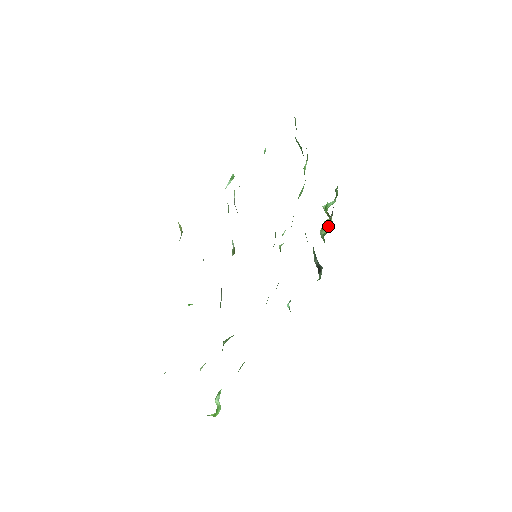
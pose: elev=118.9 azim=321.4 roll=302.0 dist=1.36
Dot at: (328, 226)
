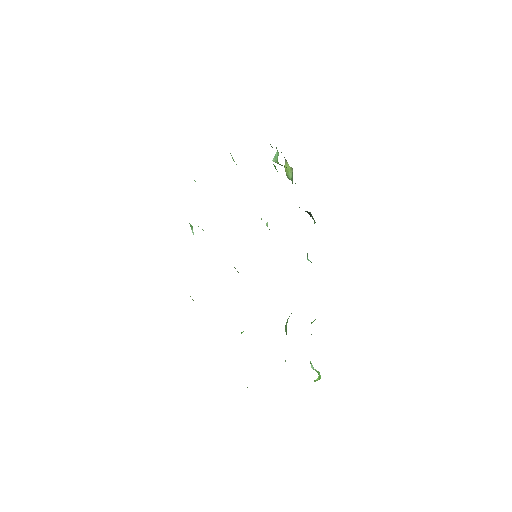
Dot at: (289, 171)
